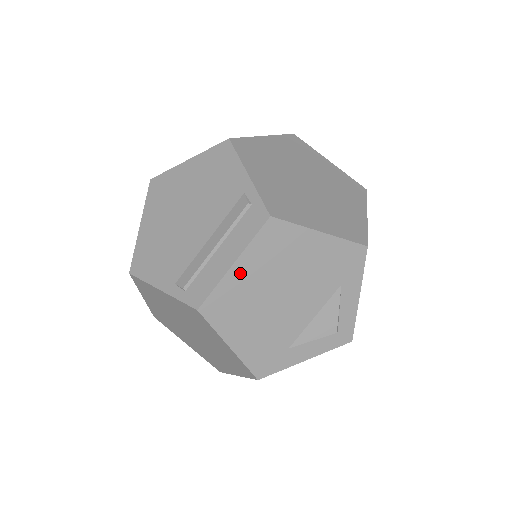
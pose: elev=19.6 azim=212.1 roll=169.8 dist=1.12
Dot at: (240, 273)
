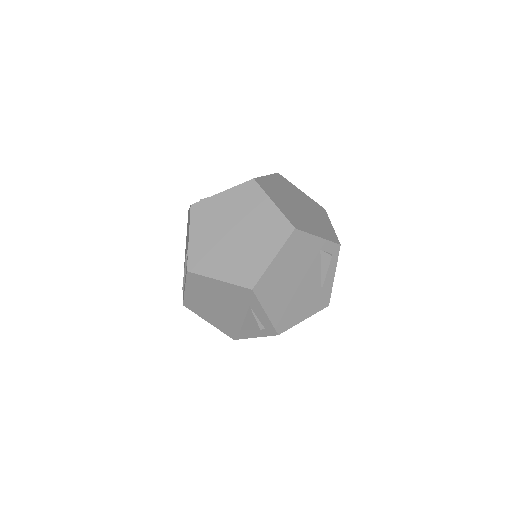
Dot at: (191, 293)
